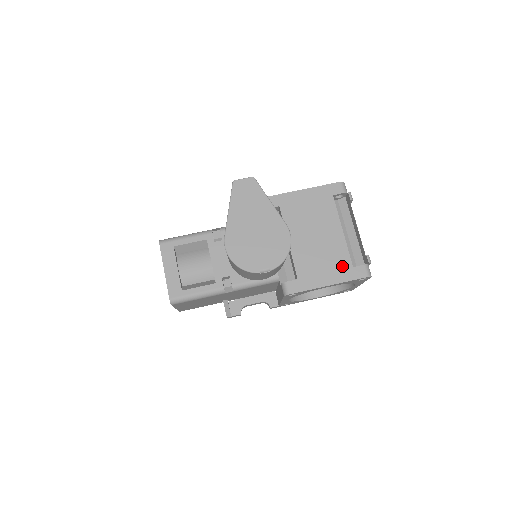
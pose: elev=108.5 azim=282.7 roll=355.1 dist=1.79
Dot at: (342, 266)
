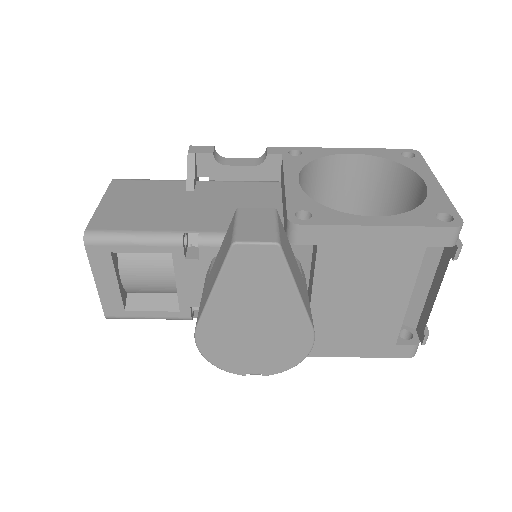
Dot at: (380, 341)
